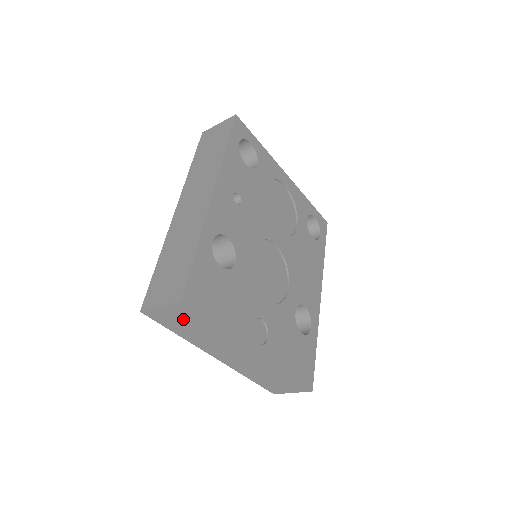
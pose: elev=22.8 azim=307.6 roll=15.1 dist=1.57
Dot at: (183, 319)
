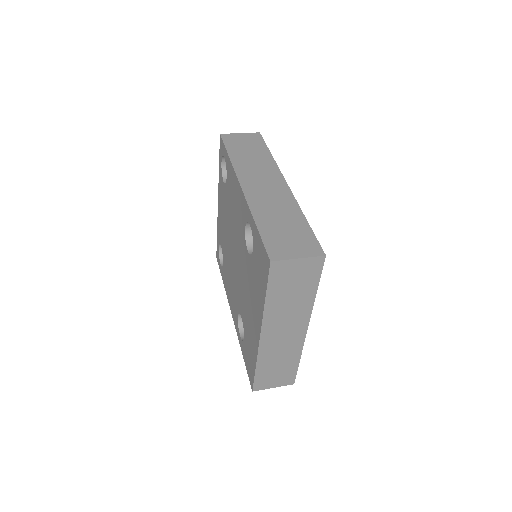
Dot at: (298, 278)
